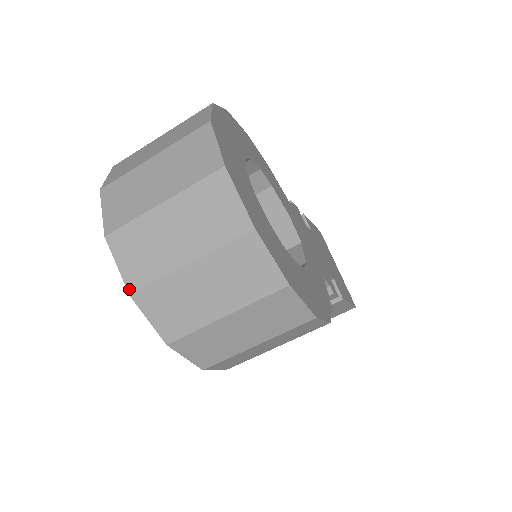
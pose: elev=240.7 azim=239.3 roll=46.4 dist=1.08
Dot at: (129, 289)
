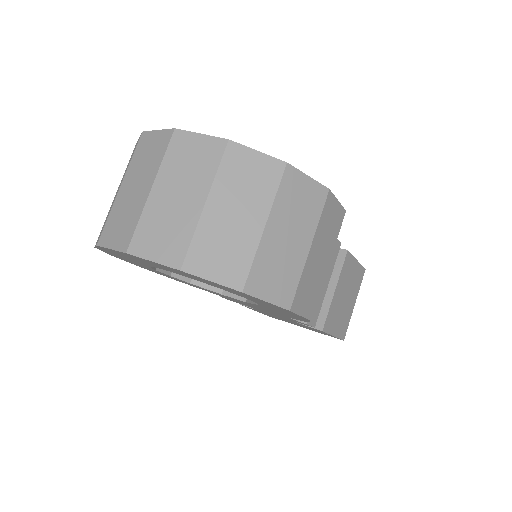
Dot at: (176, 267)
